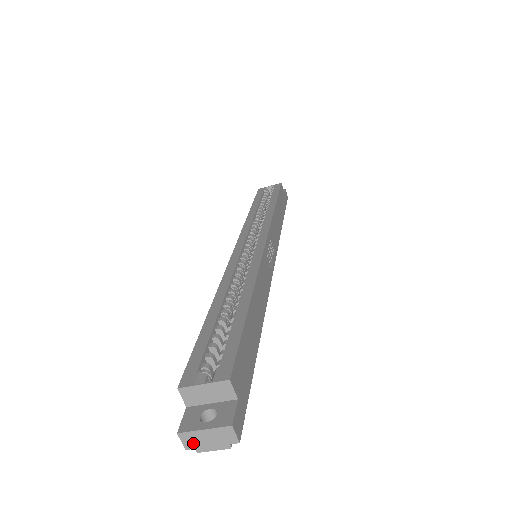
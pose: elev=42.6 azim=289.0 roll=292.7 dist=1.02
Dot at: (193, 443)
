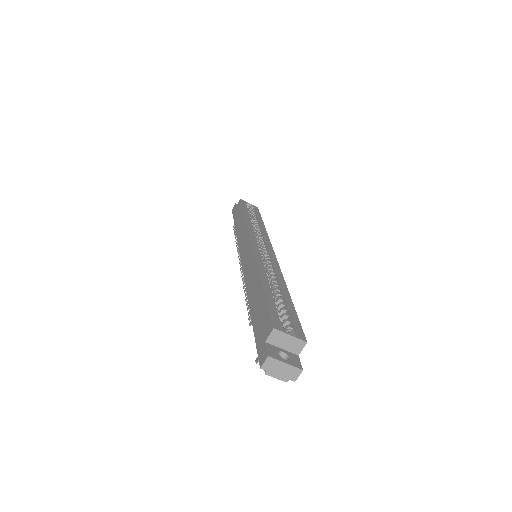
Dot at: (270, 367)
